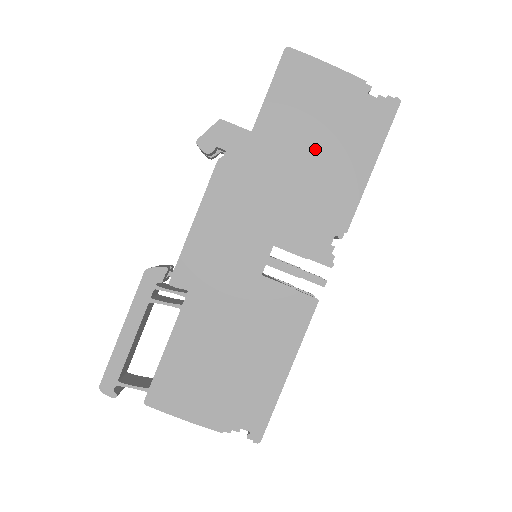
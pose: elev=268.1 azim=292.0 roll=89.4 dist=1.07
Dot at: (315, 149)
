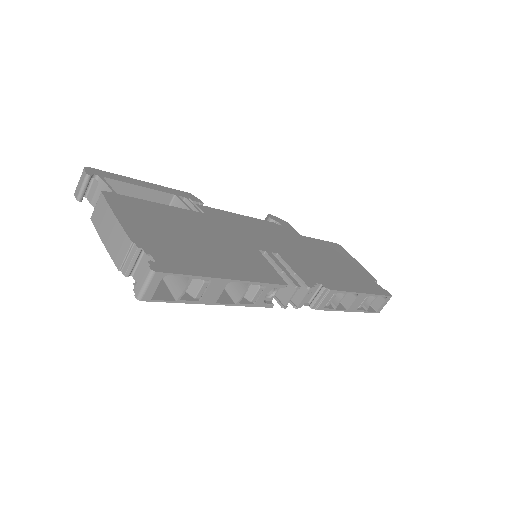
Dot at: (332, 264)
